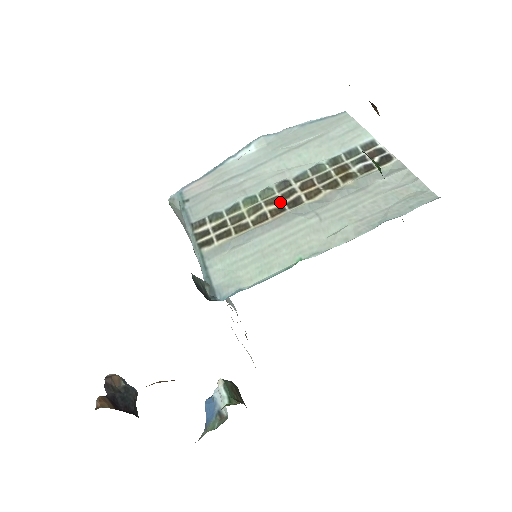
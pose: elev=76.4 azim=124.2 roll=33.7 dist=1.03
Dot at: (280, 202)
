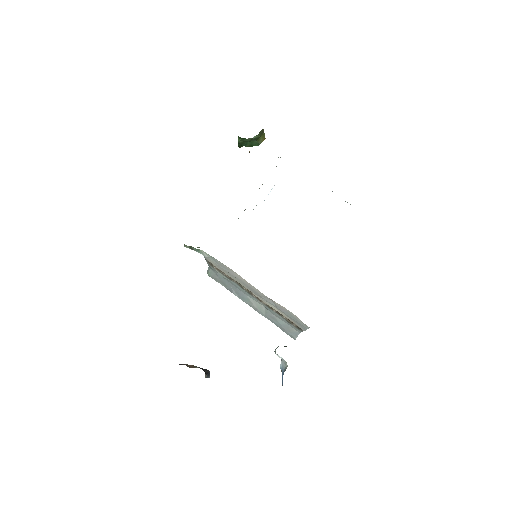
Dot at: occluded
